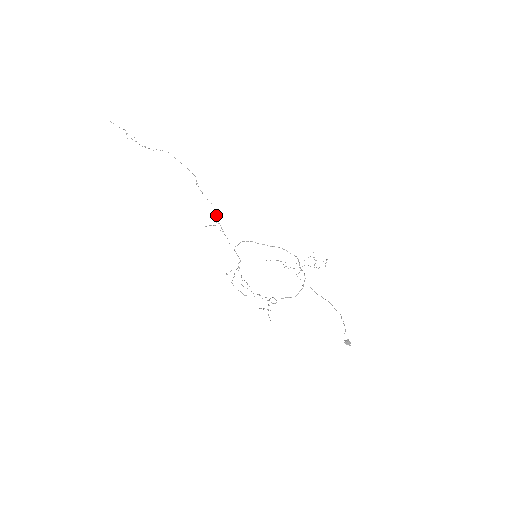
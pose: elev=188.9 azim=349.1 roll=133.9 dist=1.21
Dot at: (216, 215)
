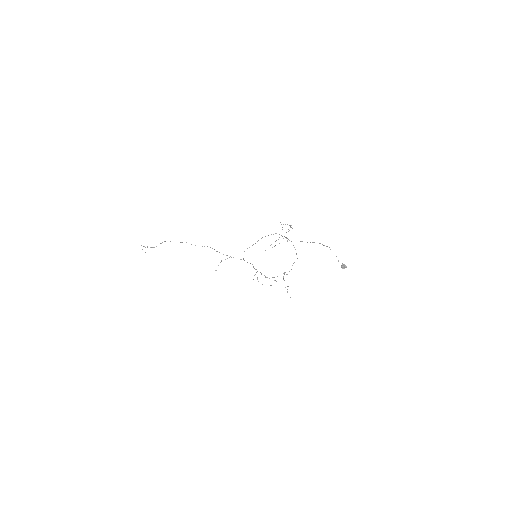
Dot at: occluded
